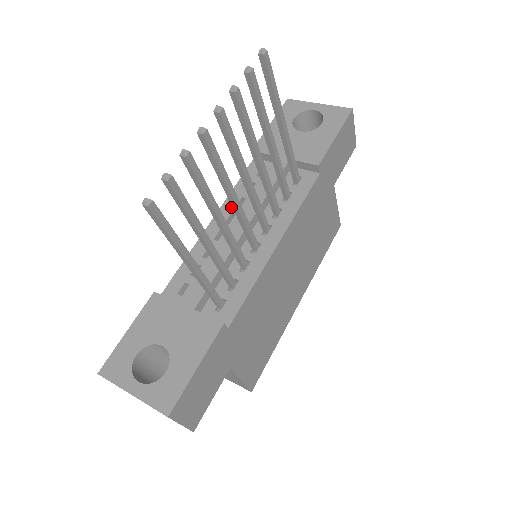
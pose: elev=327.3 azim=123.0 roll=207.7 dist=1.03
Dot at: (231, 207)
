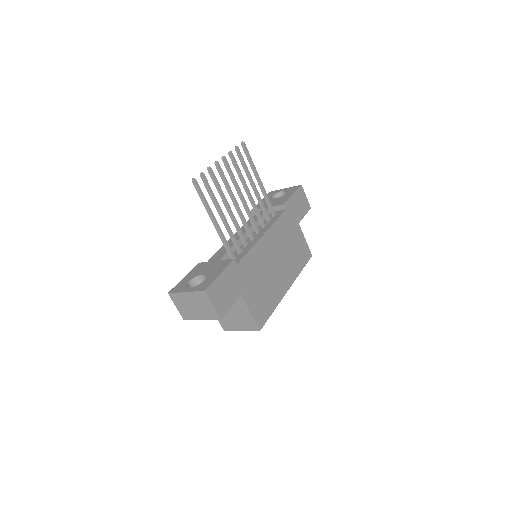
Dot at: occluded
